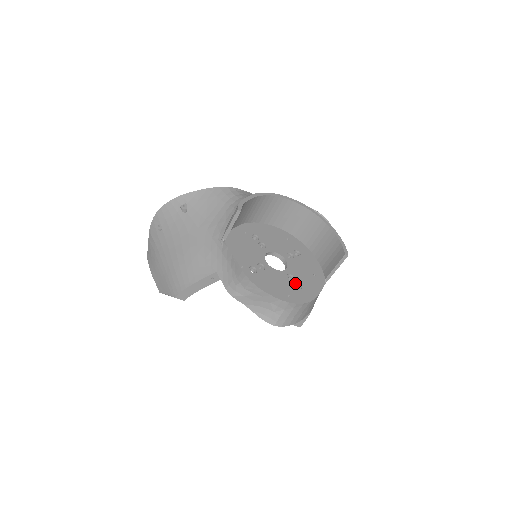
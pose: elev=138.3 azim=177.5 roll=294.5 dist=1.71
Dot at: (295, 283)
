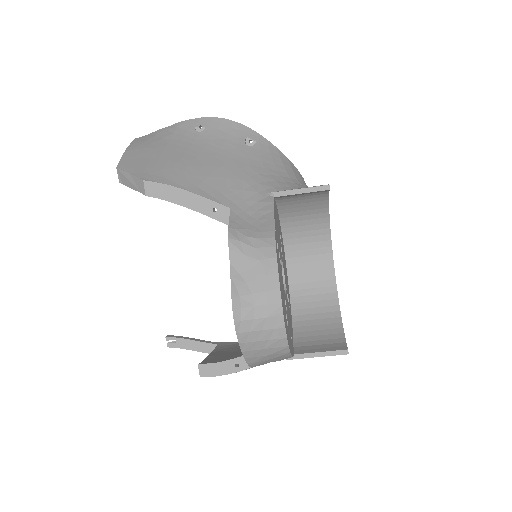
Dot at: occluded
